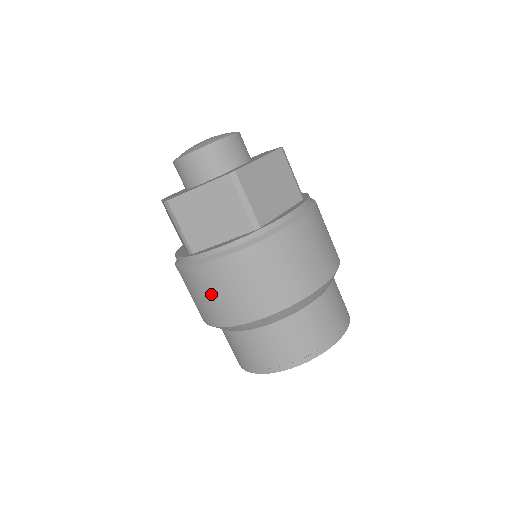
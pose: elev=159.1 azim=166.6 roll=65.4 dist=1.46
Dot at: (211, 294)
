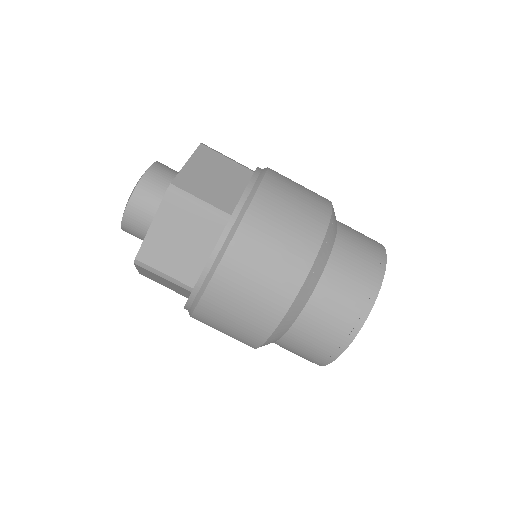
Dot at: occluded
